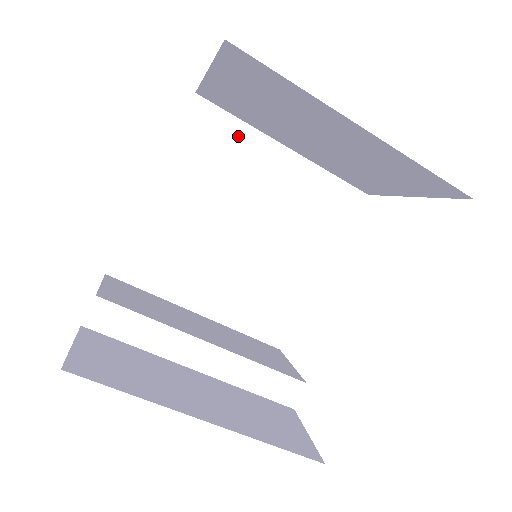
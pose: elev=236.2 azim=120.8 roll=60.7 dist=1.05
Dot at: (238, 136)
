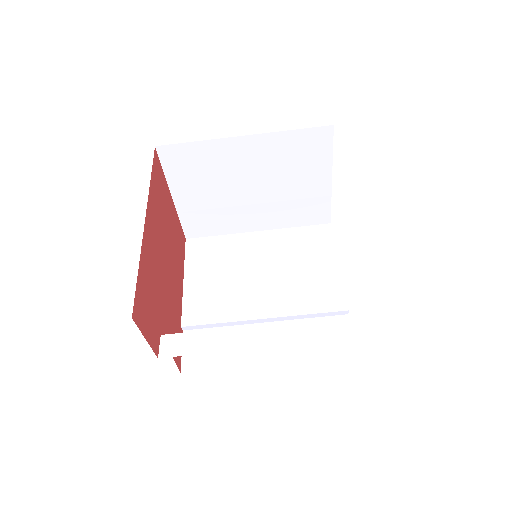
Dot at: (223, 243)
